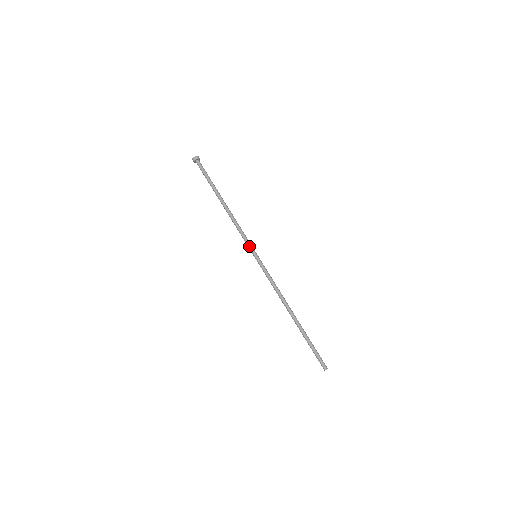
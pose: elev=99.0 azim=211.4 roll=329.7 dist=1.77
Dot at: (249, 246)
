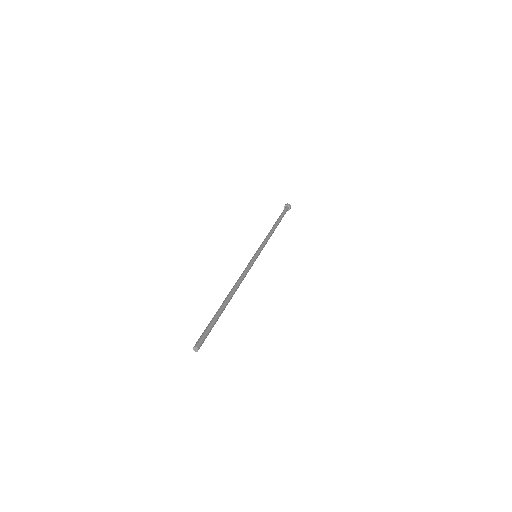
Dot at: (258, 248)
